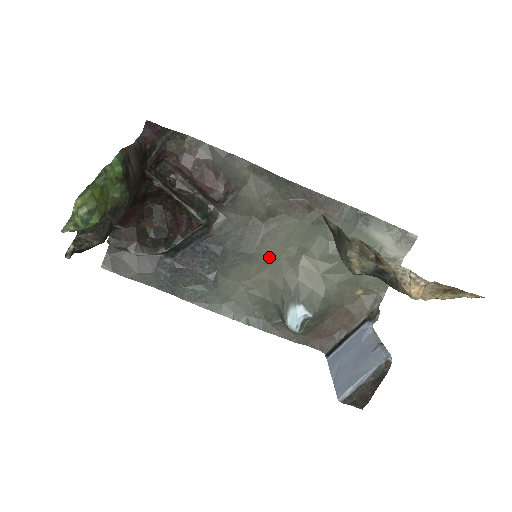
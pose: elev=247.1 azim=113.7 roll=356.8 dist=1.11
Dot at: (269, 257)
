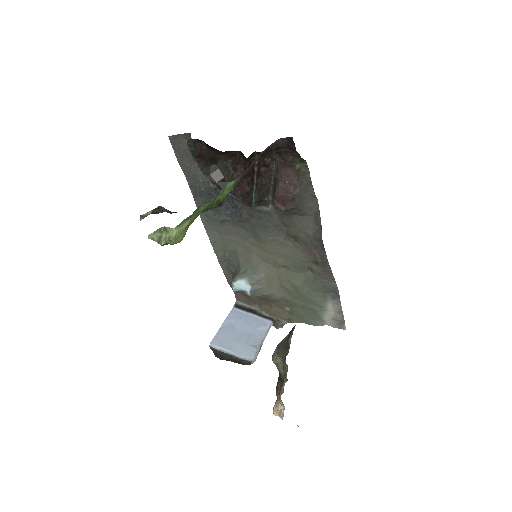
Dot at: (267, 248)
